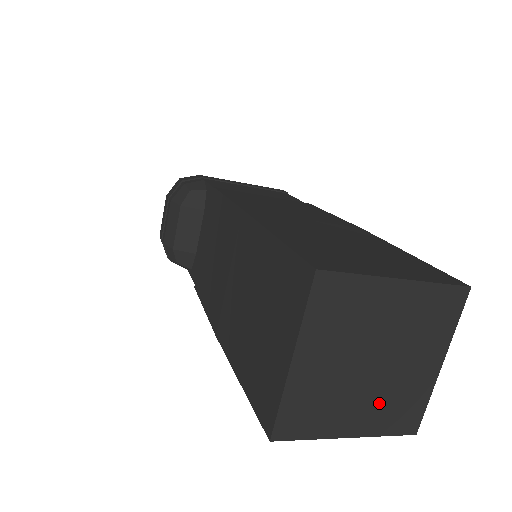
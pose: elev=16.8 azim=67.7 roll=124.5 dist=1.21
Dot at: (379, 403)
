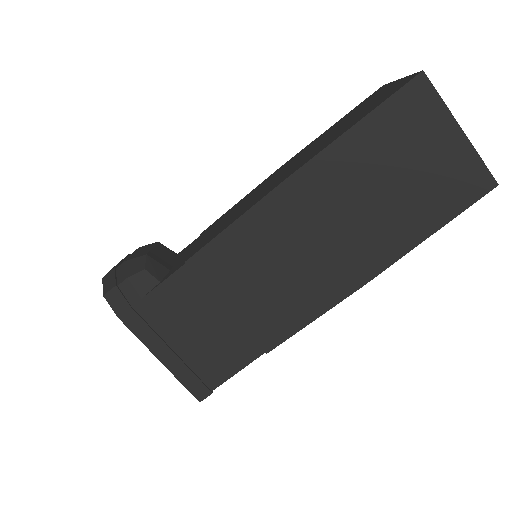
Dot at: occluded
